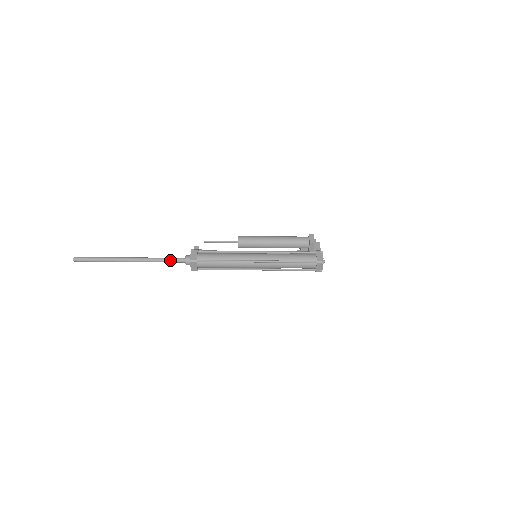
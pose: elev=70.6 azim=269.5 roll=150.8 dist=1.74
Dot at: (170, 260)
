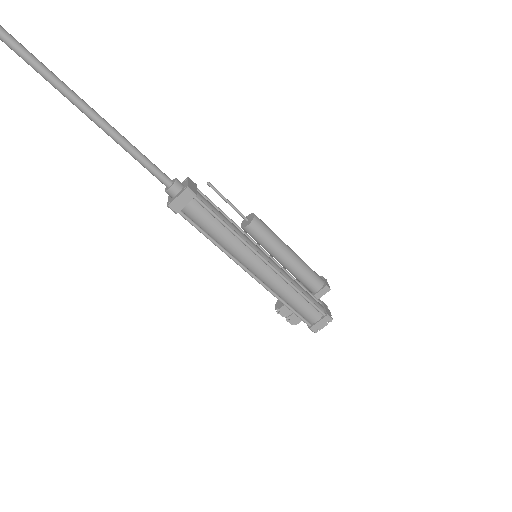
Dot at: (151, 164)
